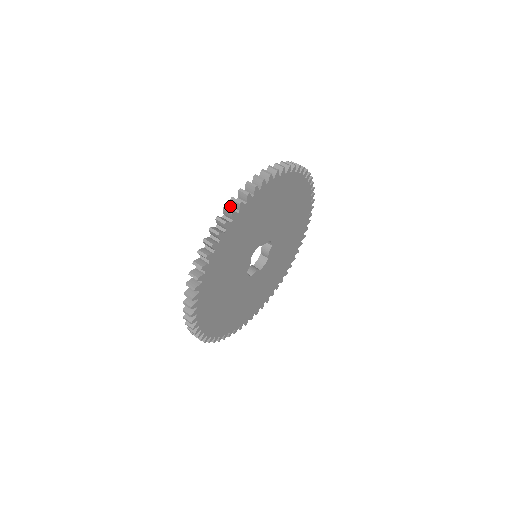
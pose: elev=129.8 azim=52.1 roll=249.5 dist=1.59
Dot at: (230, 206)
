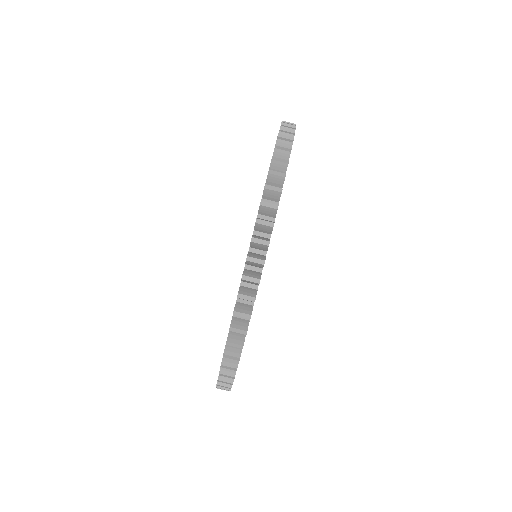
Dot at: (249, 248)
